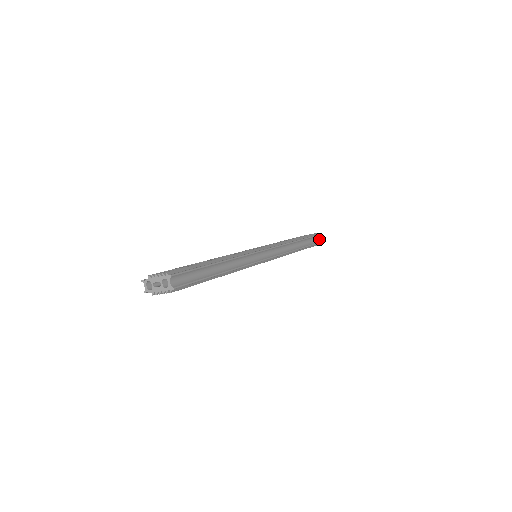
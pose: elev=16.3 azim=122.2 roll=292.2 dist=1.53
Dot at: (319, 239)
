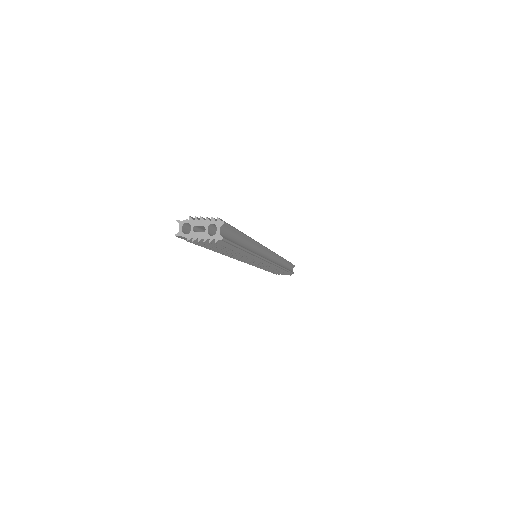
Dot at: (292, 270)
